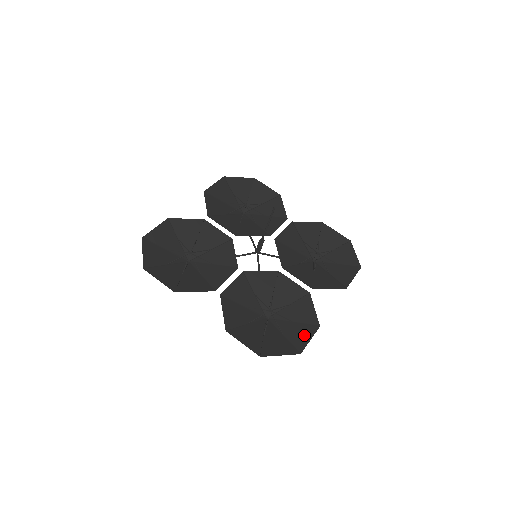
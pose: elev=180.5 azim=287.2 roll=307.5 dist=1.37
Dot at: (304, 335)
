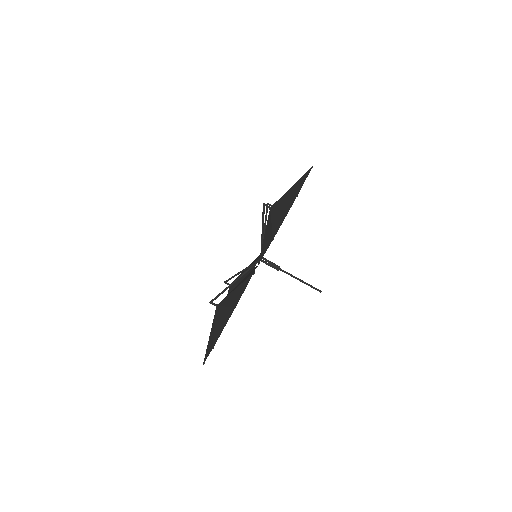
Dot at: occluded
